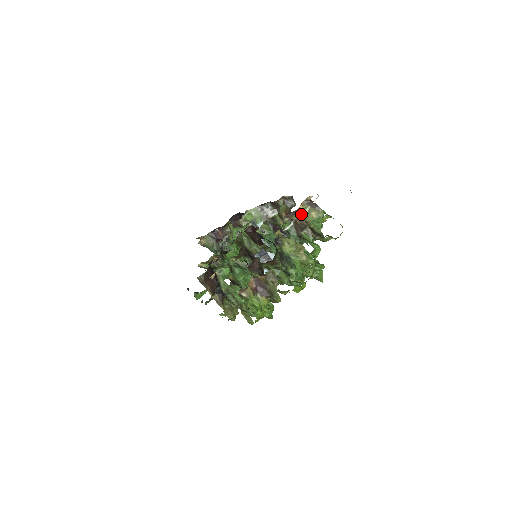
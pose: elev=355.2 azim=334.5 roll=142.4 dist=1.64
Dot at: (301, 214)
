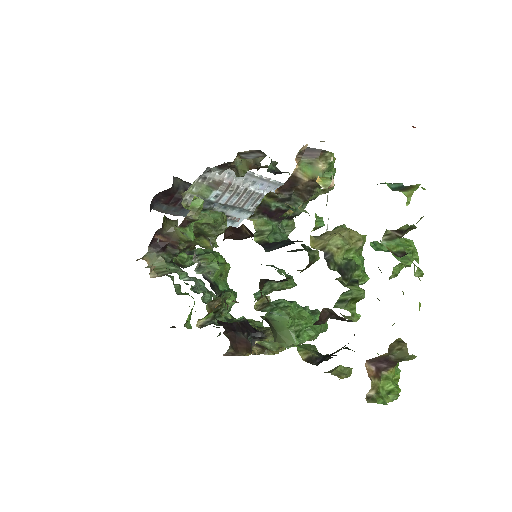
Dot at: occluded
